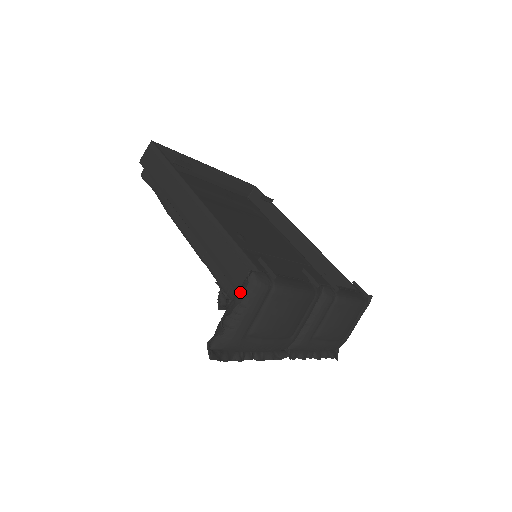
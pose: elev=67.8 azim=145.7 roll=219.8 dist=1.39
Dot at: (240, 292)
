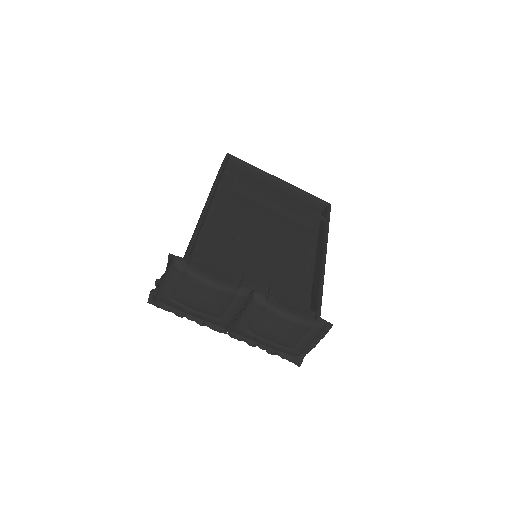
Dot at: (167, 267)
